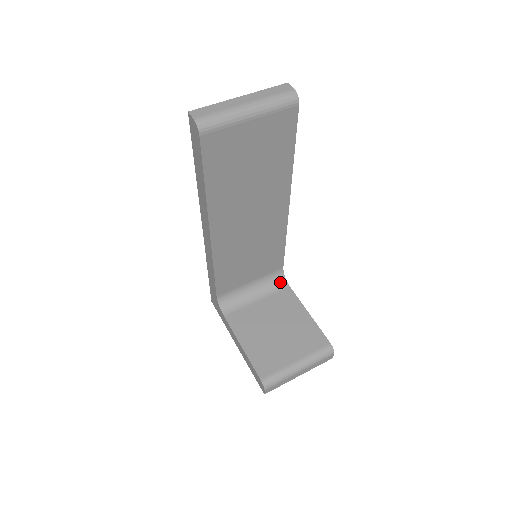
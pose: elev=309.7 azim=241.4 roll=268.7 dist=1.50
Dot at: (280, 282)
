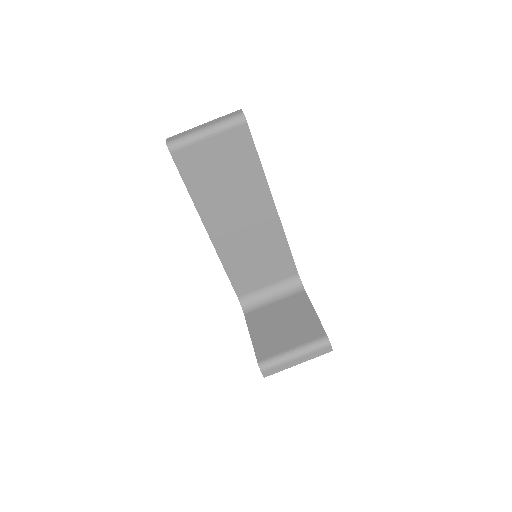
Dot at: (297, 287)
